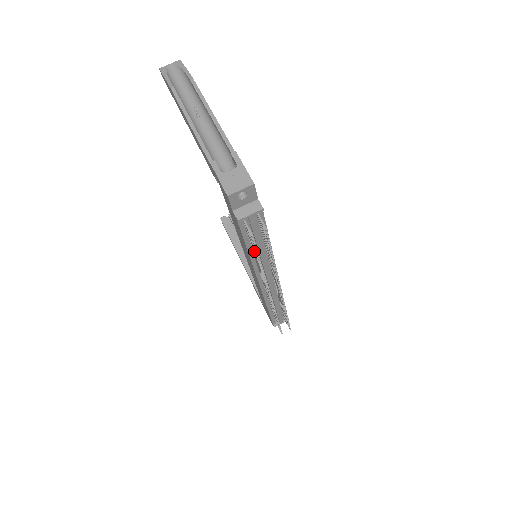
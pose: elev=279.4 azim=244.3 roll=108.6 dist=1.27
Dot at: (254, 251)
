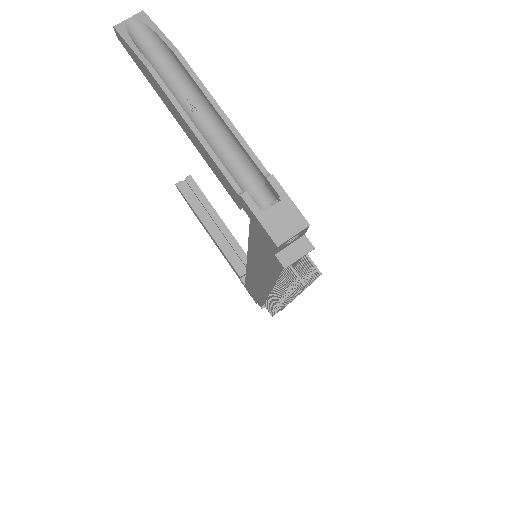
Dot at: (287, 283)
